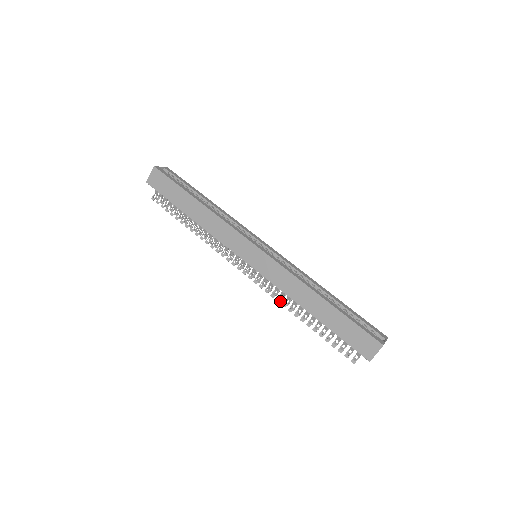
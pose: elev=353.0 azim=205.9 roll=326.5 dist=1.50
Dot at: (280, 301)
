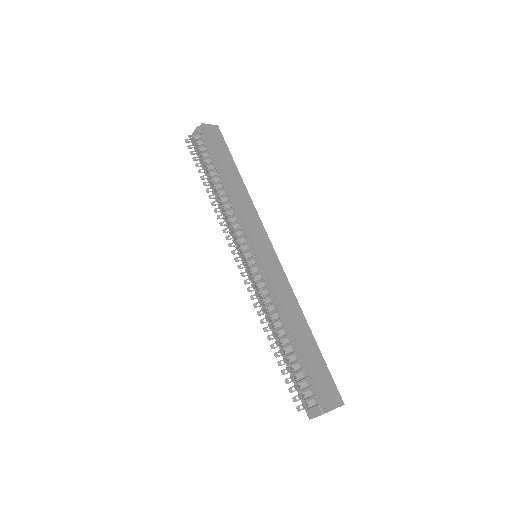
Dot at: (261, 304)
